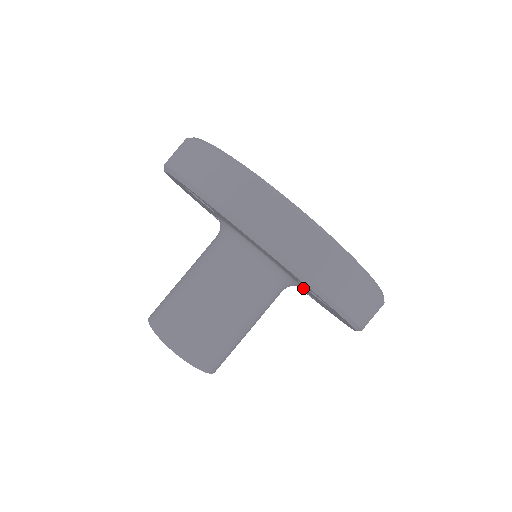
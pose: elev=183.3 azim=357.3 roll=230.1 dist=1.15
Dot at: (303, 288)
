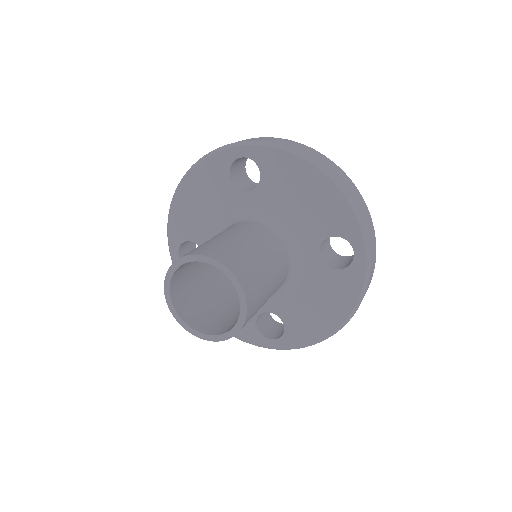
Dot at: (297, 286)
